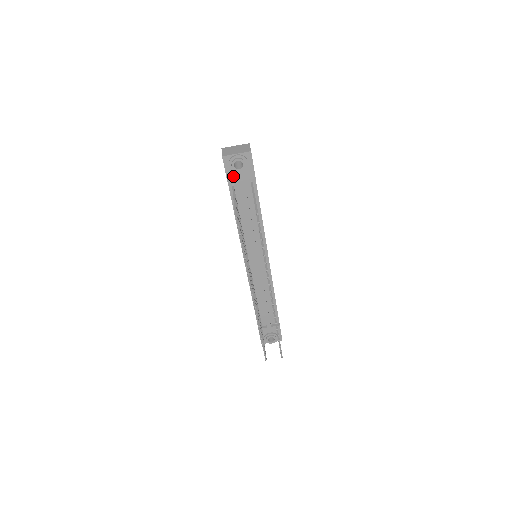
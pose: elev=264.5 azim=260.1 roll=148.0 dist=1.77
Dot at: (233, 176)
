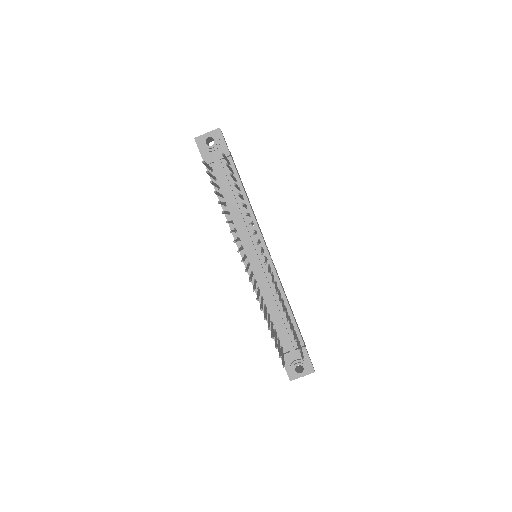
Dot at: (208, 157)
